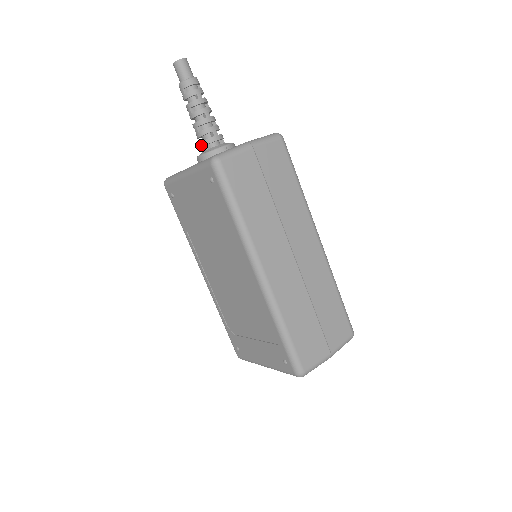
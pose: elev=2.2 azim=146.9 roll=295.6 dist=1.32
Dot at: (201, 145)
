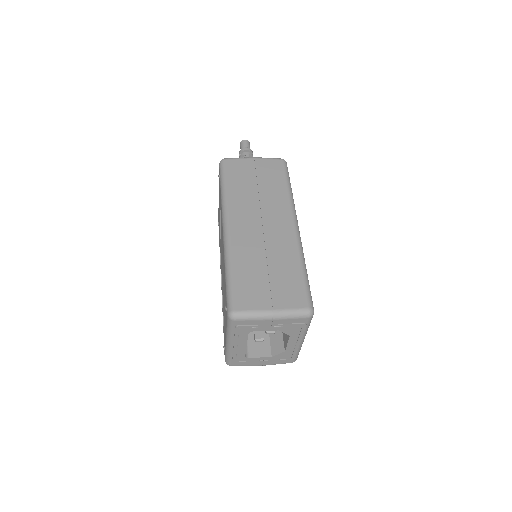
Dot at: occluded
